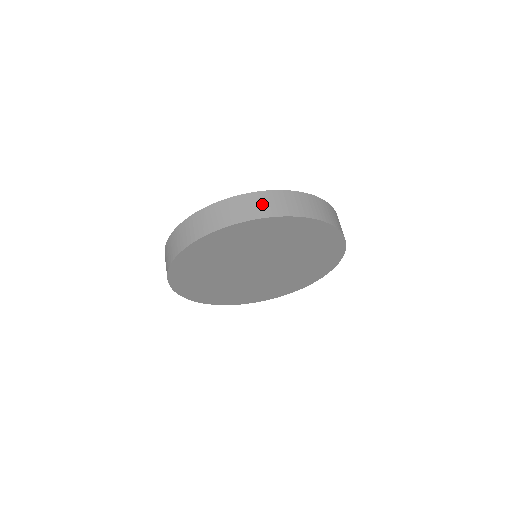
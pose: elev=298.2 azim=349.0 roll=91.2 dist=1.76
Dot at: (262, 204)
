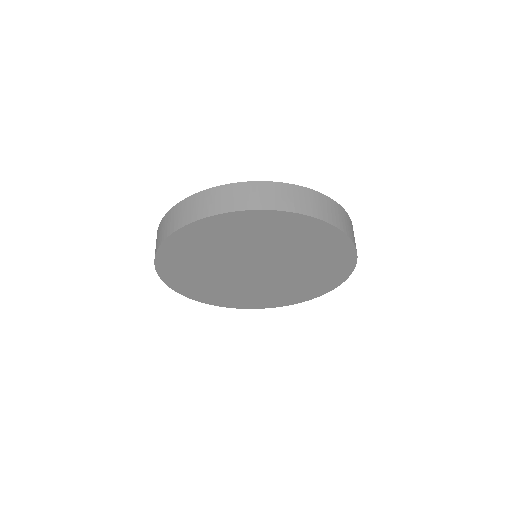
Dot at: (347, 223)
